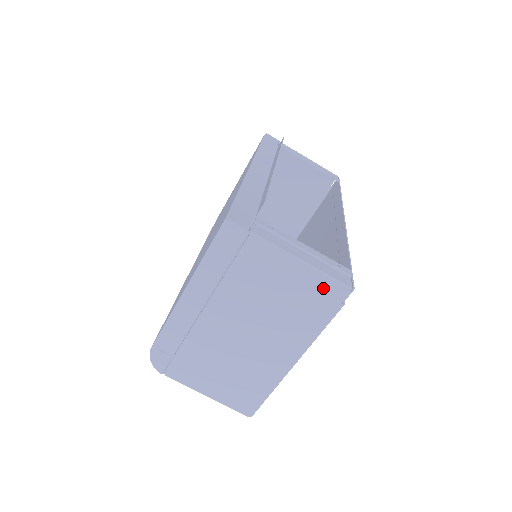
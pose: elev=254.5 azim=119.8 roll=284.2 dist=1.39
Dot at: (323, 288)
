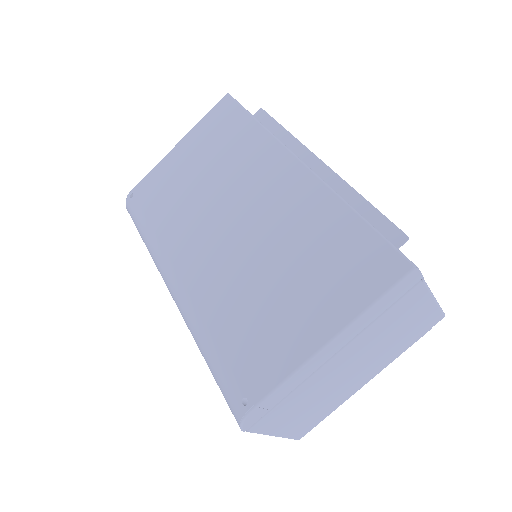
Dot at: (431, 318)
